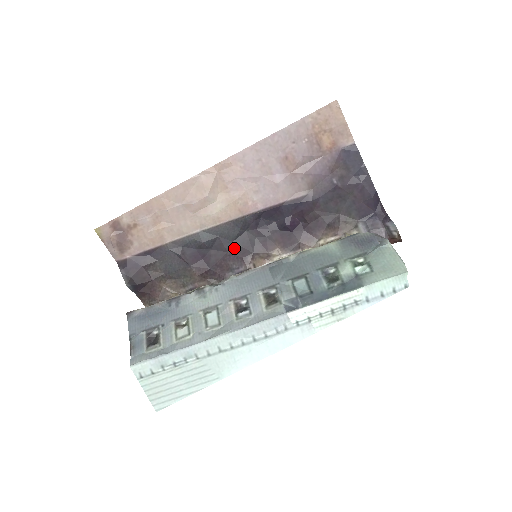
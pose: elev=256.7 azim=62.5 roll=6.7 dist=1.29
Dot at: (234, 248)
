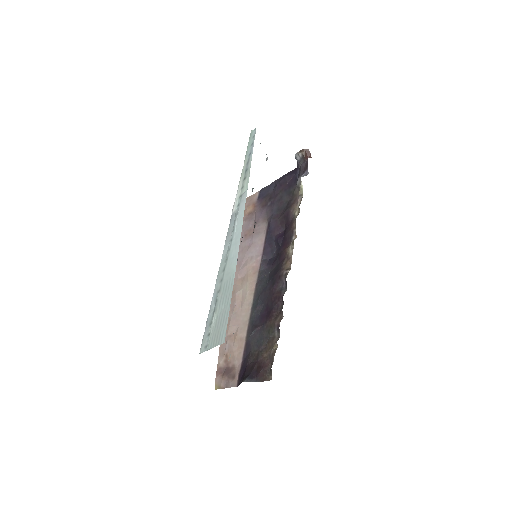
Dot at: (271, 284)
